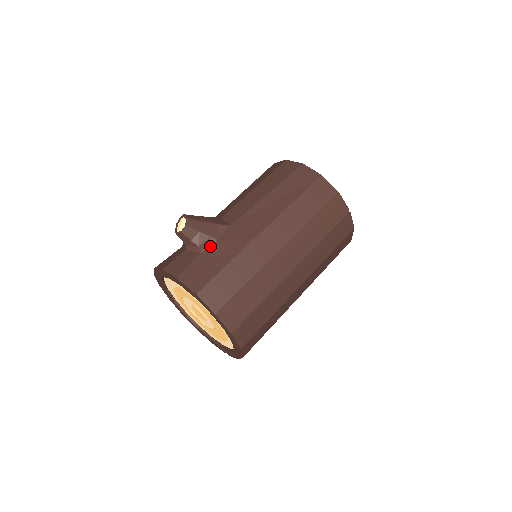
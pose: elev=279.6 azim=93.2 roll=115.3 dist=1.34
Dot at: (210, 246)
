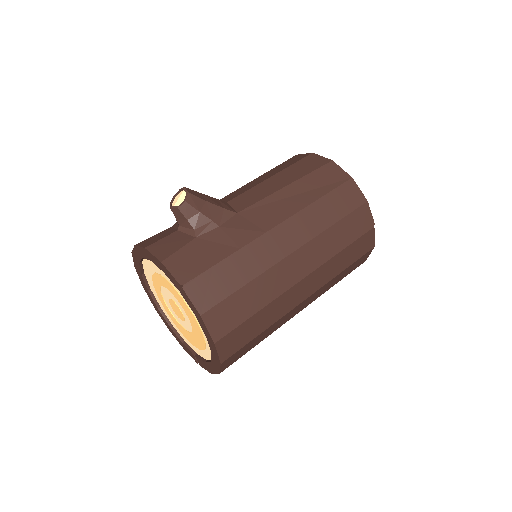
Dot at: (209, 232)
